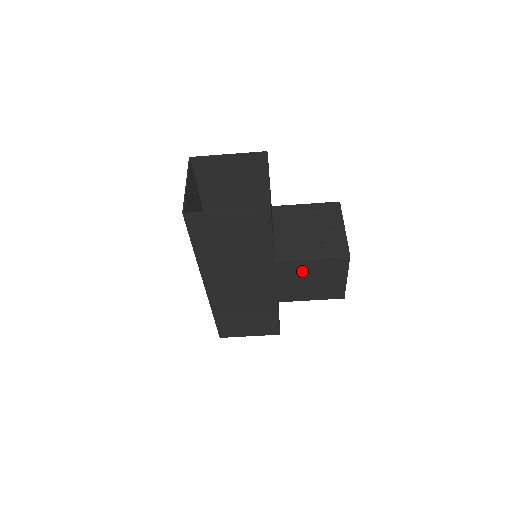
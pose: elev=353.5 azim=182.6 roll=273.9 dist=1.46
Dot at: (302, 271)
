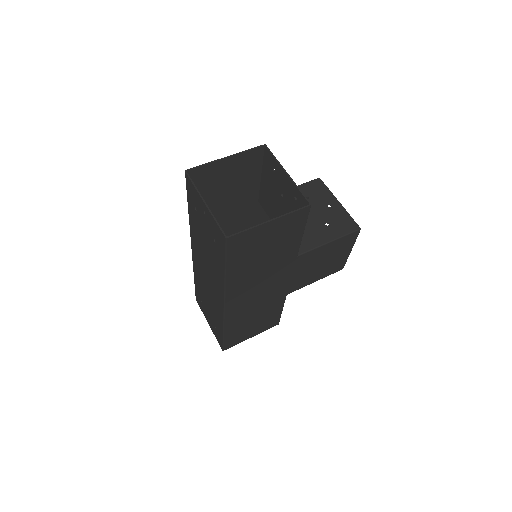
Dot at: (318, 257)
